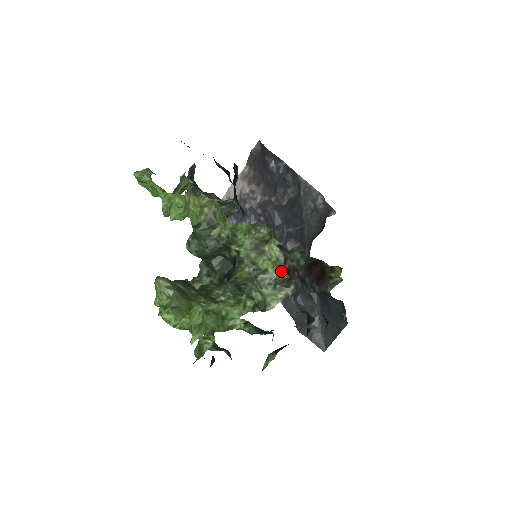
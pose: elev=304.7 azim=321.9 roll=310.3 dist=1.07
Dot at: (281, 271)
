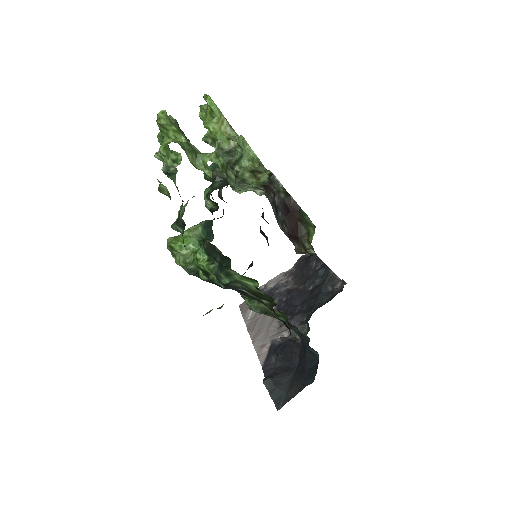
Dot at: (261, 184)
